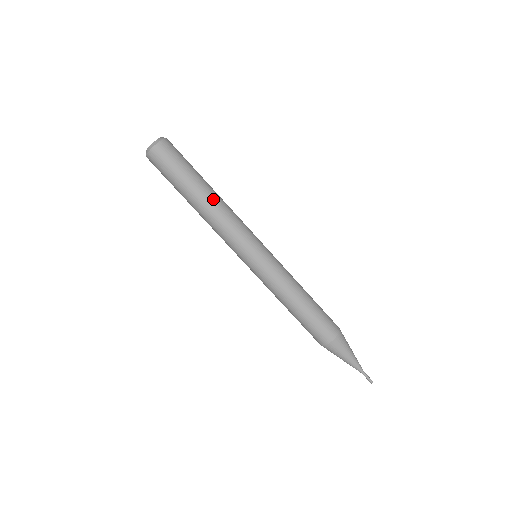
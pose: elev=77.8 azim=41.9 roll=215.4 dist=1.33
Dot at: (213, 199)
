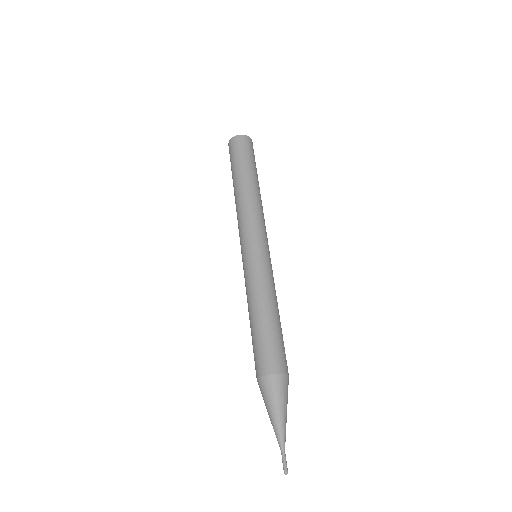
Dot at: (255, 189)
